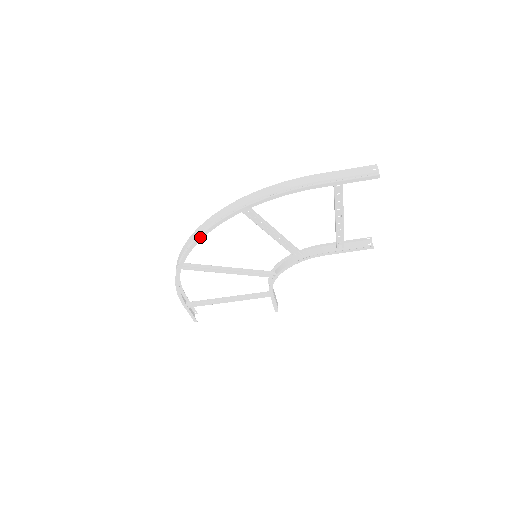
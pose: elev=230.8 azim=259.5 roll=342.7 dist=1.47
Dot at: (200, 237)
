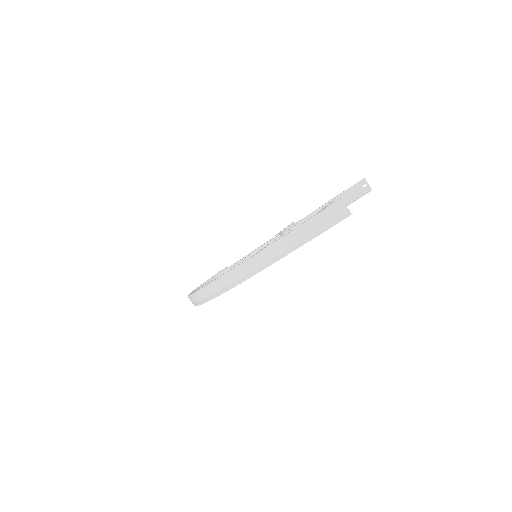
Dot at: occluded
